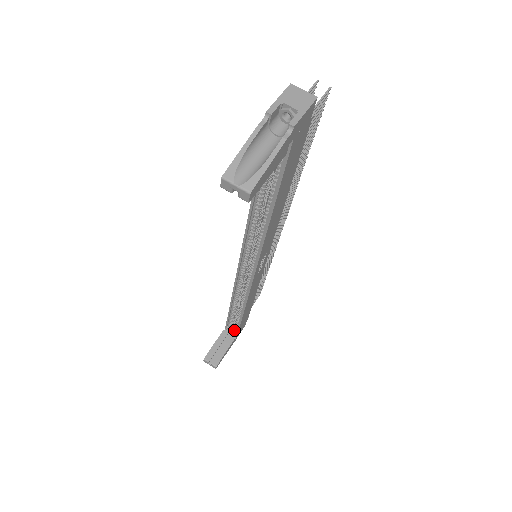
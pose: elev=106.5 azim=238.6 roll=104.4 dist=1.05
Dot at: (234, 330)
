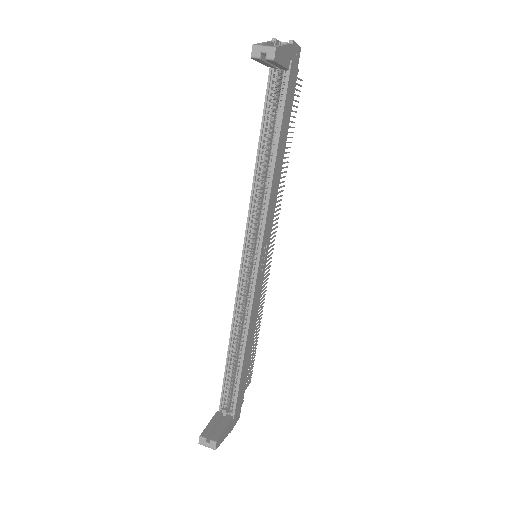
Dot at: (230, 410)
